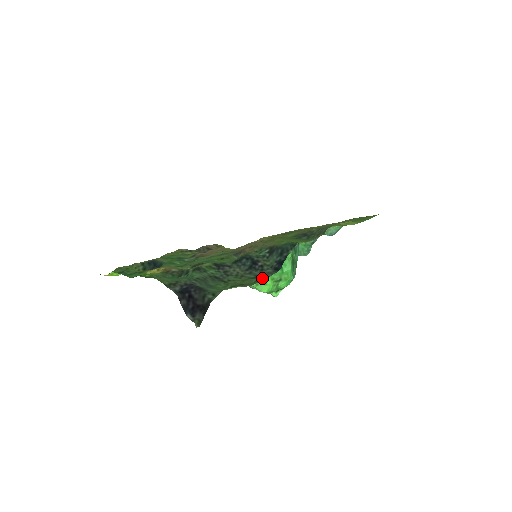
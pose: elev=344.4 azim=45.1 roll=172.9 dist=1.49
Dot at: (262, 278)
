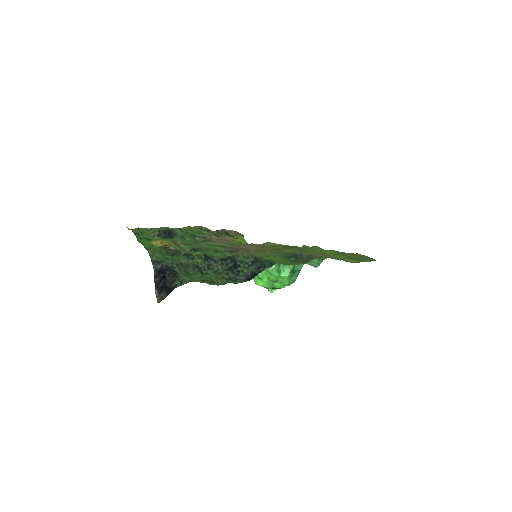
Dot at: (231, 282)
